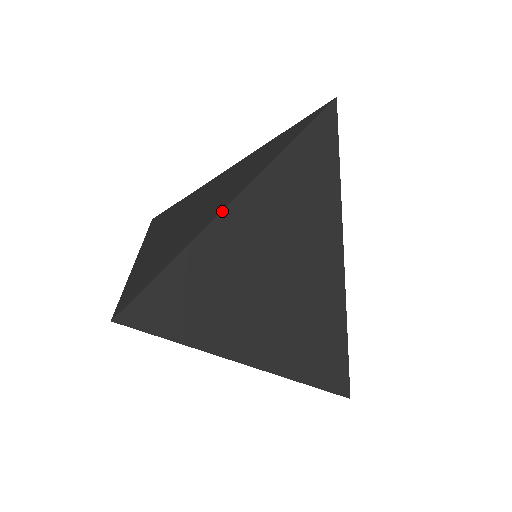
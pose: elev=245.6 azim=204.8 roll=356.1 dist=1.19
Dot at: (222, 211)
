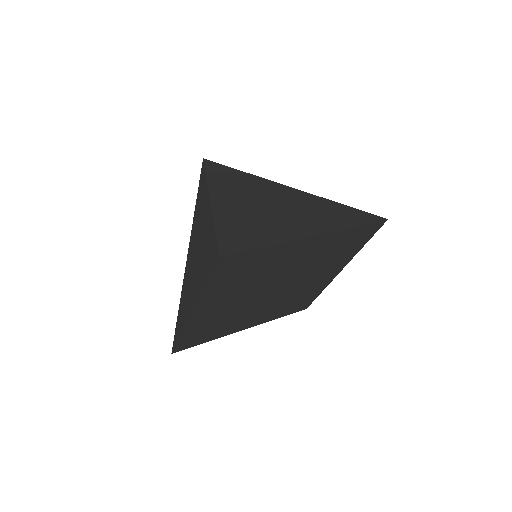
Dot at: (210, 200)
